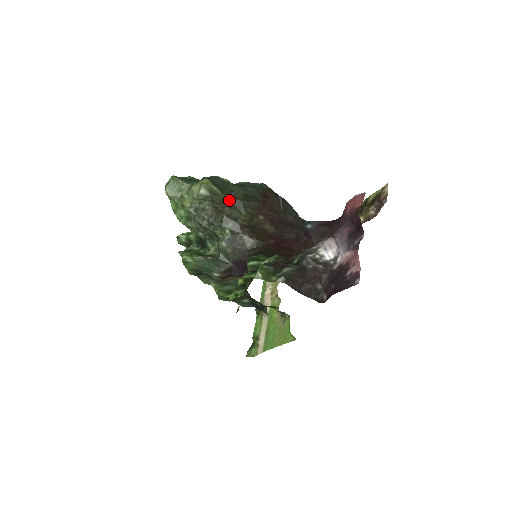
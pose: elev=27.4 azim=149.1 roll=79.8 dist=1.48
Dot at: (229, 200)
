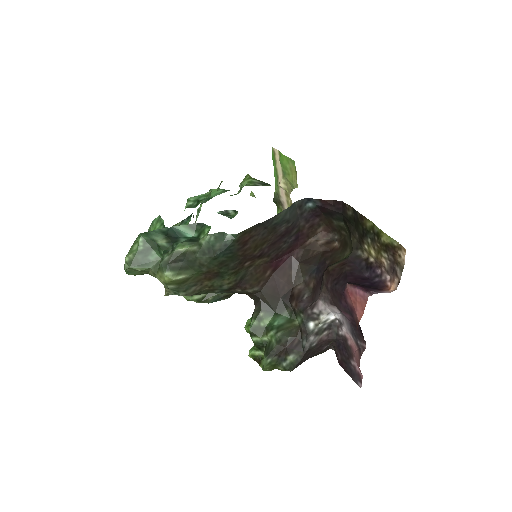
Dot at: (204, 275)
